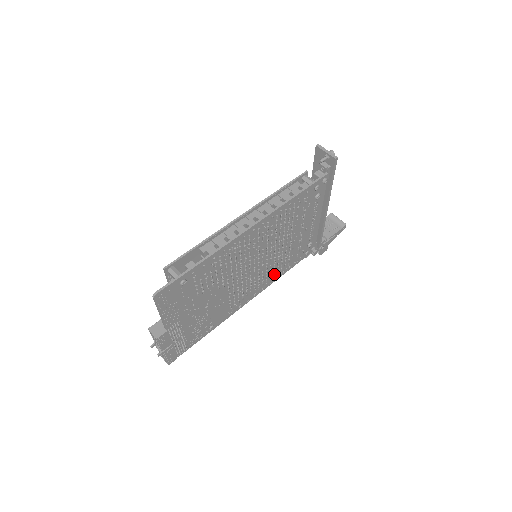
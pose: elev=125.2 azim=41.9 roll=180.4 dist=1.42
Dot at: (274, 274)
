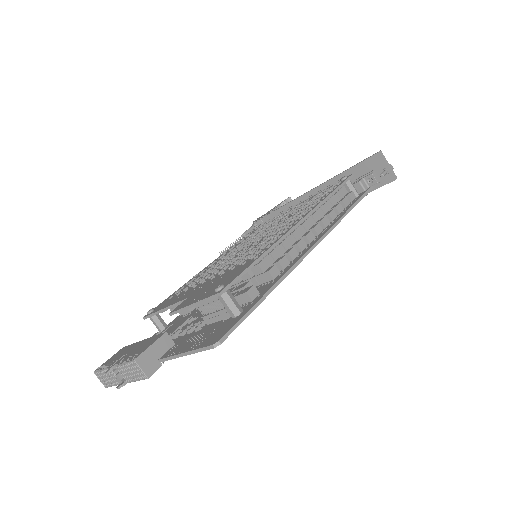
Dot at: occluded
